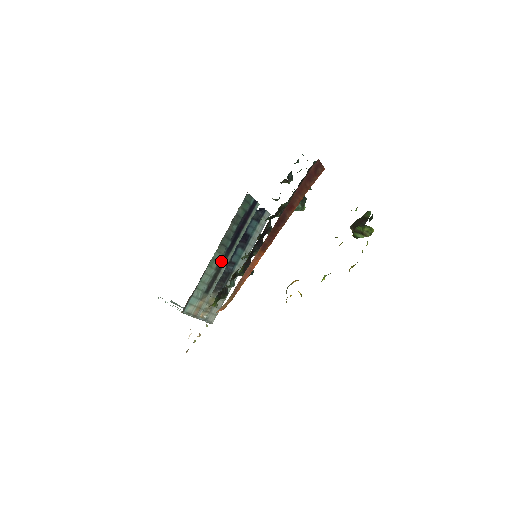
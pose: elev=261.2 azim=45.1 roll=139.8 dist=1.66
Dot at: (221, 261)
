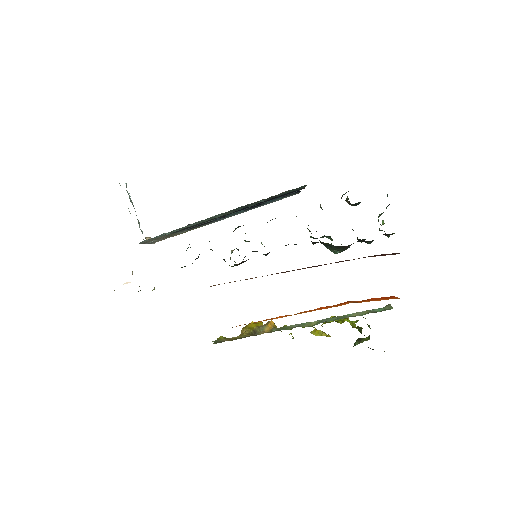
Dot at: occluded
